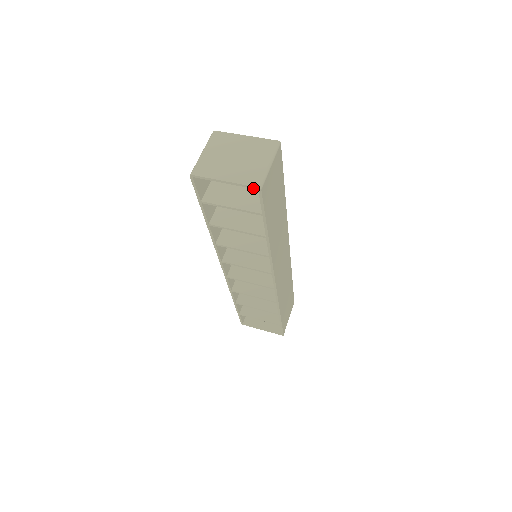
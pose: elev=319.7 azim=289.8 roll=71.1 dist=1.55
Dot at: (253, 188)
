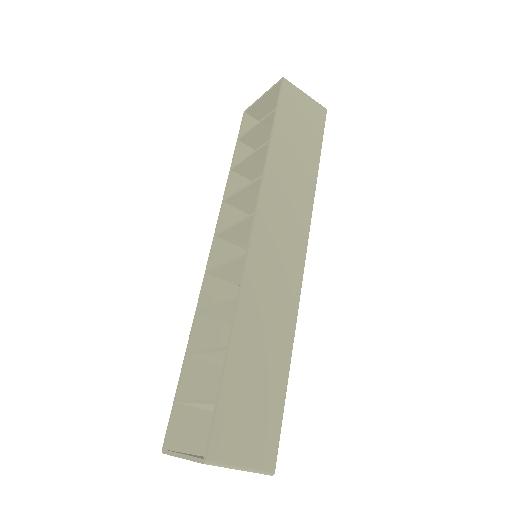
Dot at: (279, 82)
